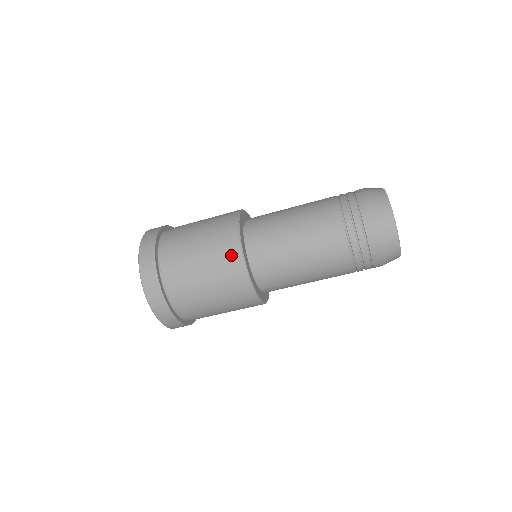
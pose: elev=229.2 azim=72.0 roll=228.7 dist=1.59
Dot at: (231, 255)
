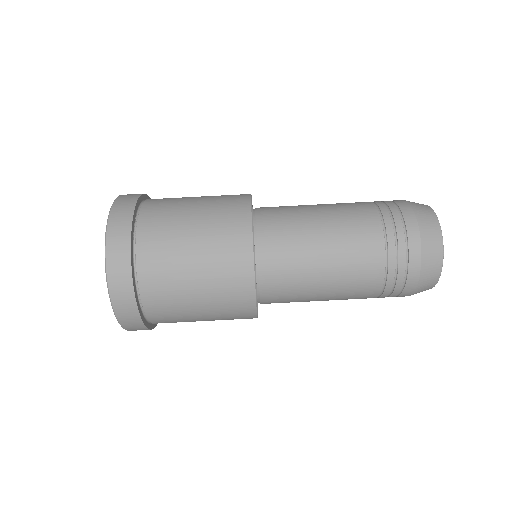
Dot at: (238, 246)
